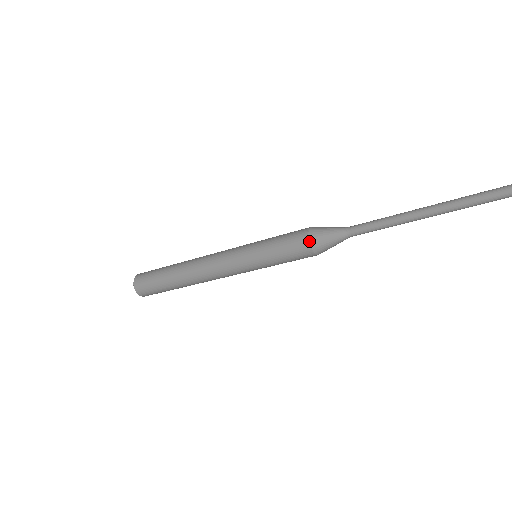
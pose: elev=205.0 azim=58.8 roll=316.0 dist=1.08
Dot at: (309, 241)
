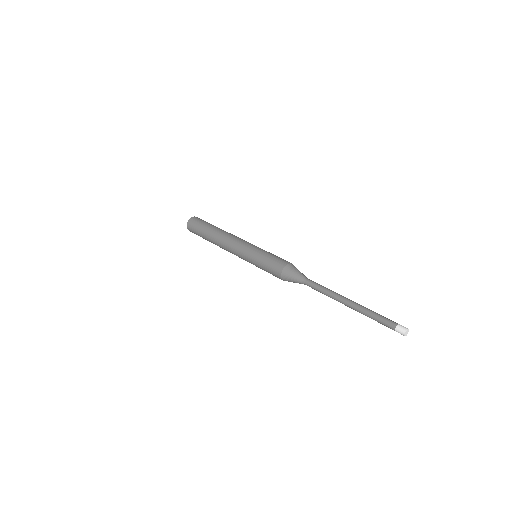
Dot at: occluded
